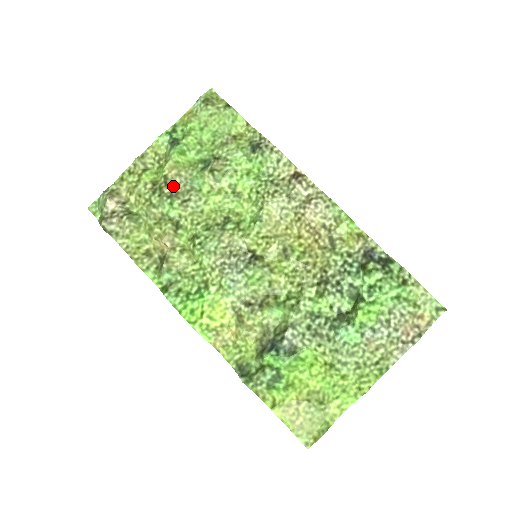
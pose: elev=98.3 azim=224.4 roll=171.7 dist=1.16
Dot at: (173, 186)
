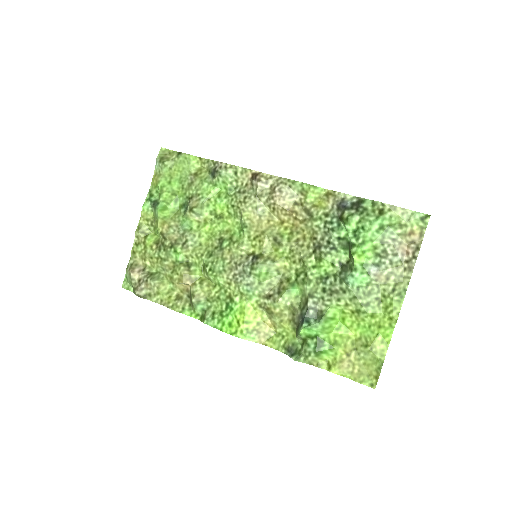
Dot at: (170, 237)
